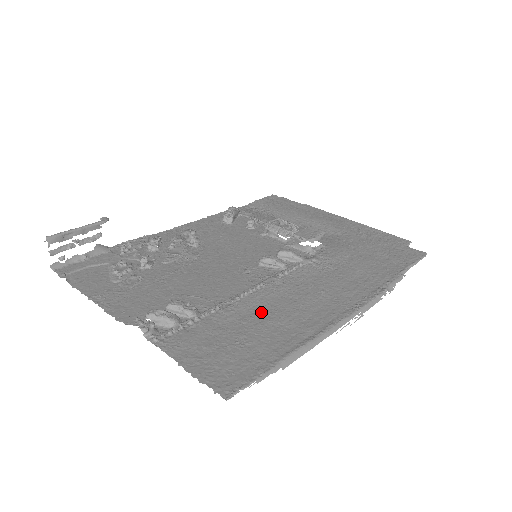
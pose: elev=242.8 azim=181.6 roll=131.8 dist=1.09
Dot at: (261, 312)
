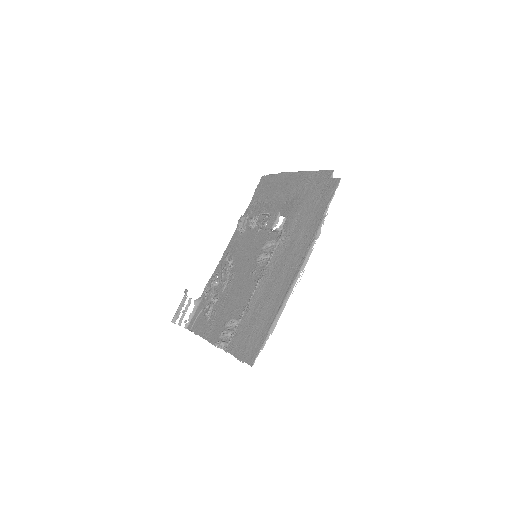
Dot at: (260, 303)
